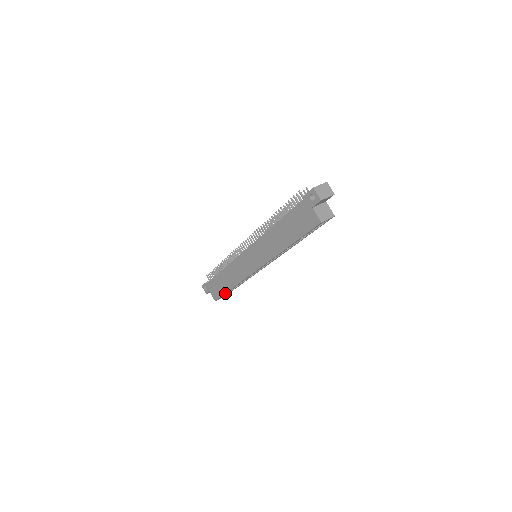
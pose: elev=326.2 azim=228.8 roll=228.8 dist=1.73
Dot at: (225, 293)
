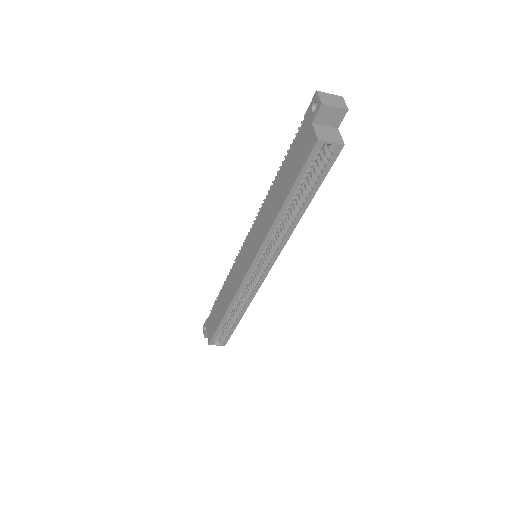
Dot at: (218, 326)
